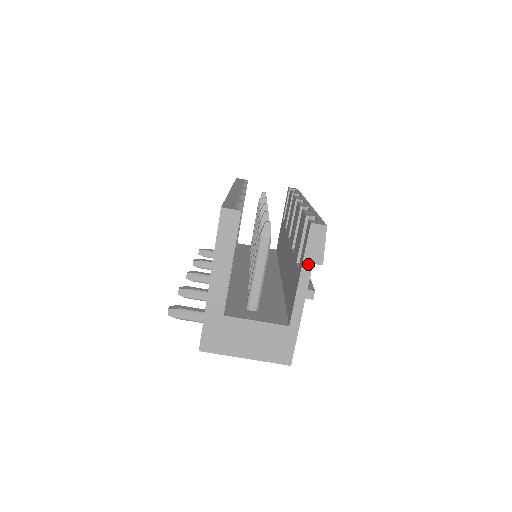
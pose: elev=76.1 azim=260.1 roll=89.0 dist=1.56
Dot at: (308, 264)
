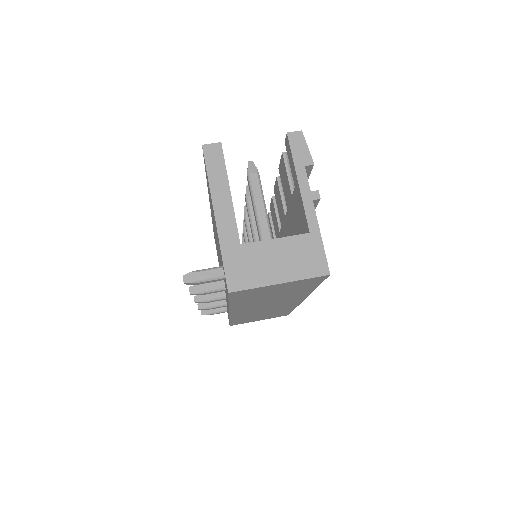
Dot at: (300, 168)
